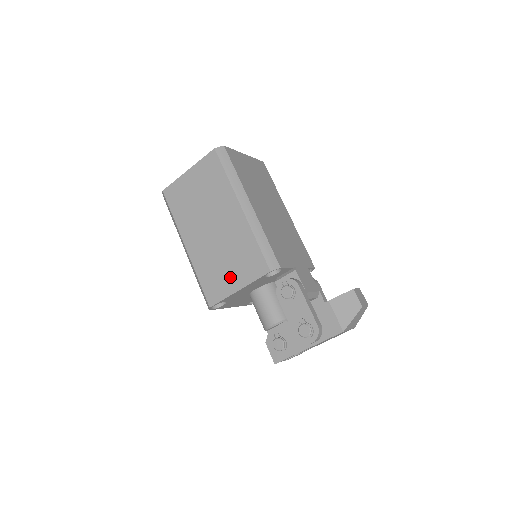
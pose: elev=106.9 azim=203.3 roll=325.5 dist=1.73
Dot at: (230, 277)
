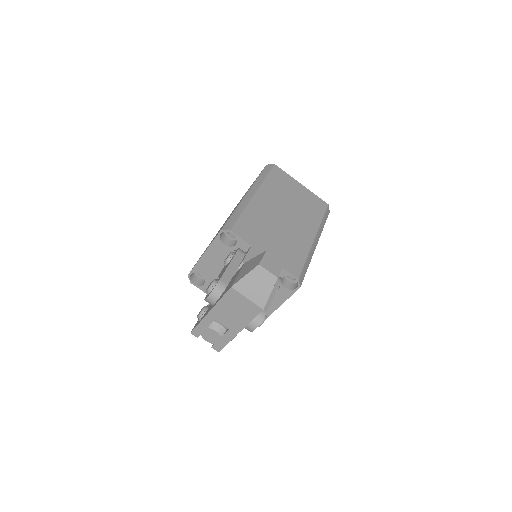
Dot at: occluded
